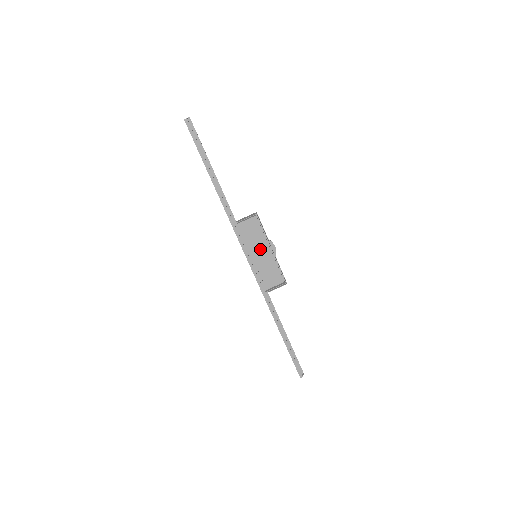
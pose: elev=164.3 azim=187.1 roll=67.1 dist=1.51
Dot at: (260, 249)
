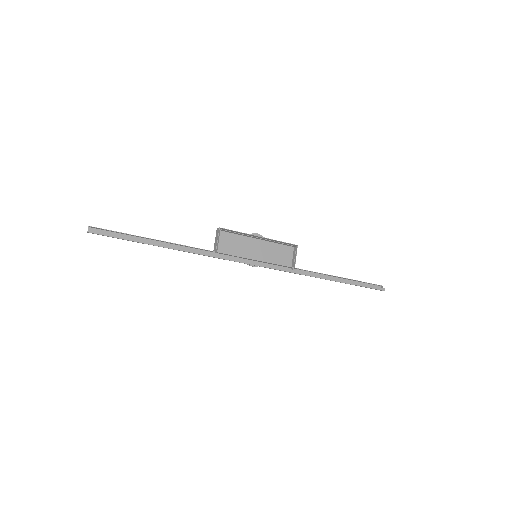
Dot at: (252, 248)
